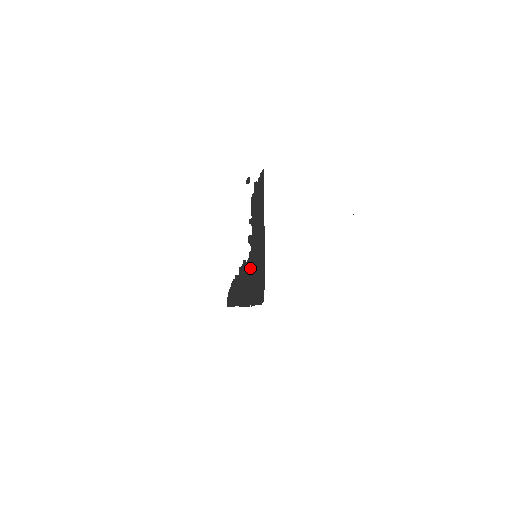
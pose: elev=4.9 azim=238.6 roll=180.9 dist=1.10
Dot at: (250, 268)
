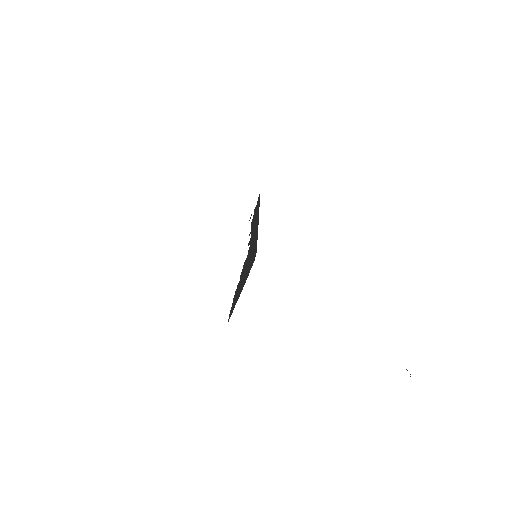
Dot at: (248, 257)
